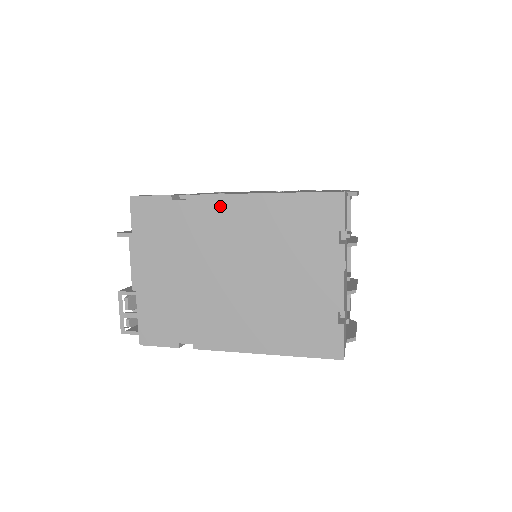
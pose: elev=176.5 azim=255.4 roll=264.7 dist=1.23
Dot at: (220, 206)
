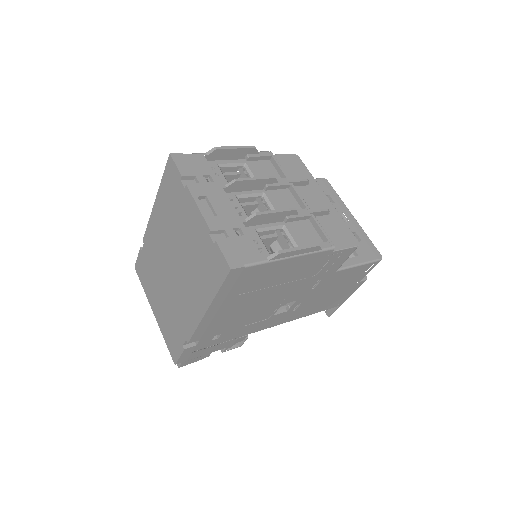
Dot at: (151, 230)
